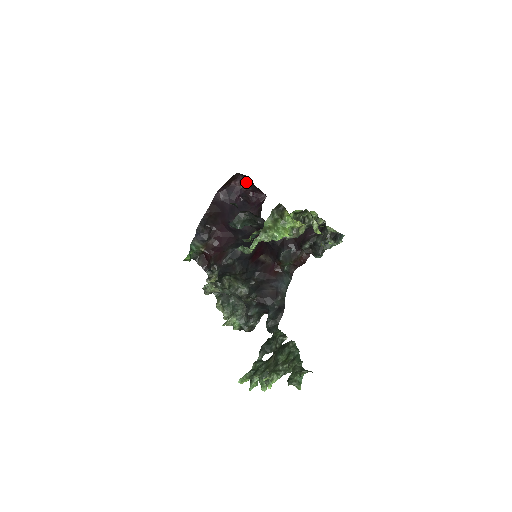
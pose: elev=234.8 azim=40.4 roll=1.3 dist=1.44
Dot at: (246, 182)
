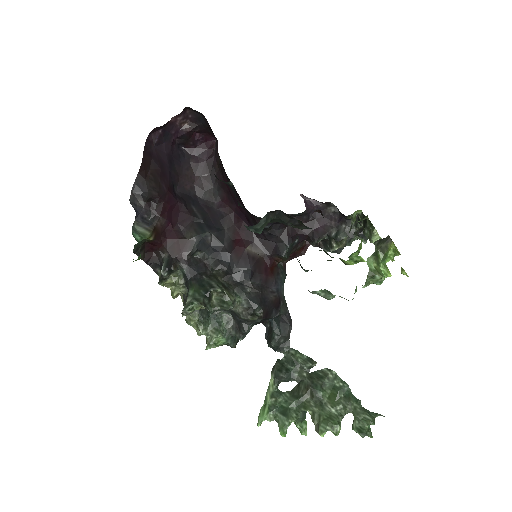
Dot at: (193, 119)
